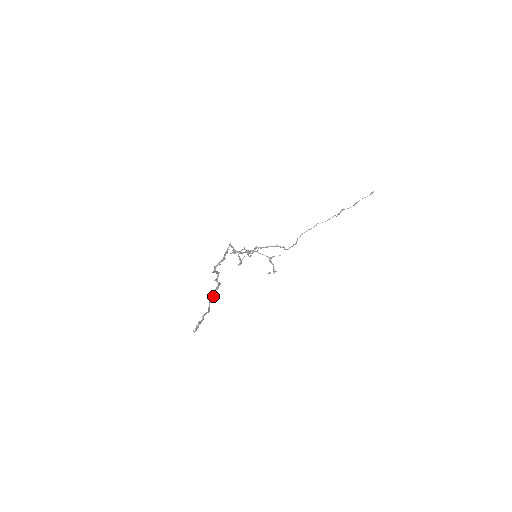
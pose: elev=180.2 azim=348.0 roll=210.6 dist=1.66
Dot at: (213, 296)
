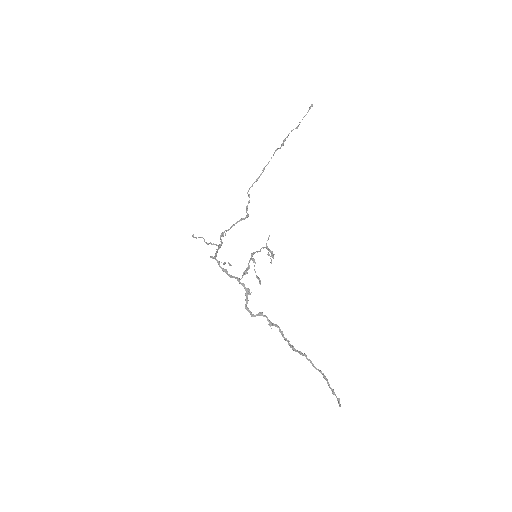
Dot at: (293, 347)
